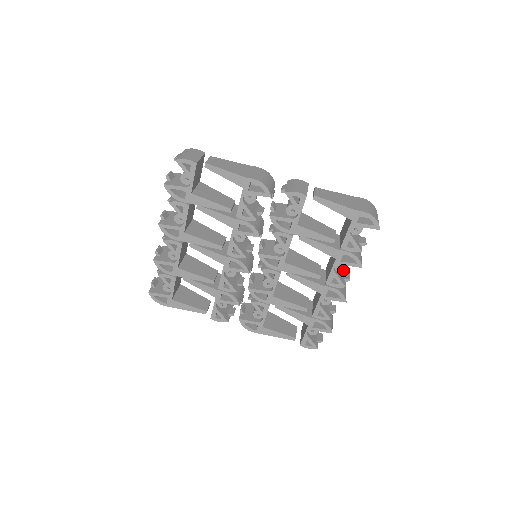
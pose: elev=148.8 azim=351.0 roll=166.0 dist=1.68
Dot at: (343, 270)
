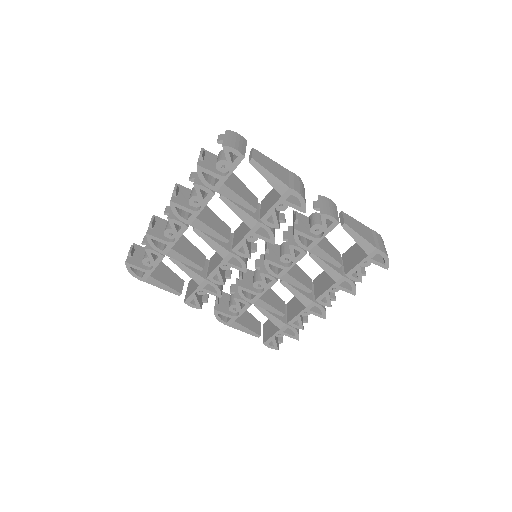
Dot at: occluded
